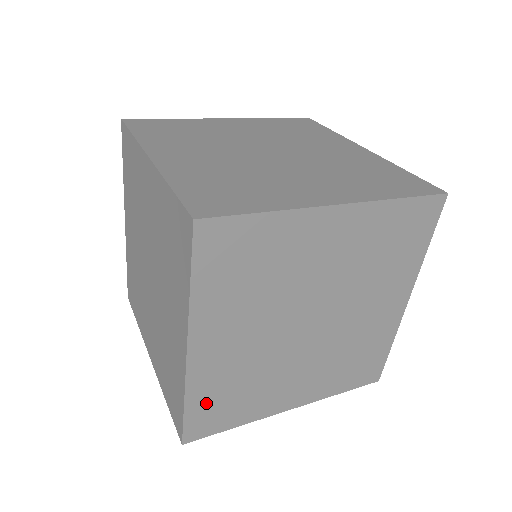
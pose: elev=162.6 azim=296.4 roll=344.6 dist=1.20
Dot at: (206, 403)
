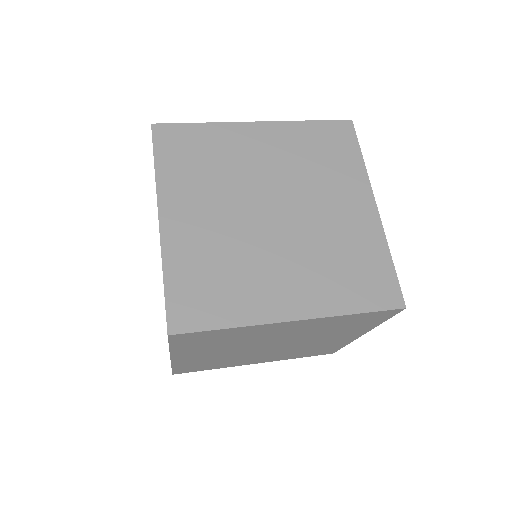
Dot at: (188, 367)
